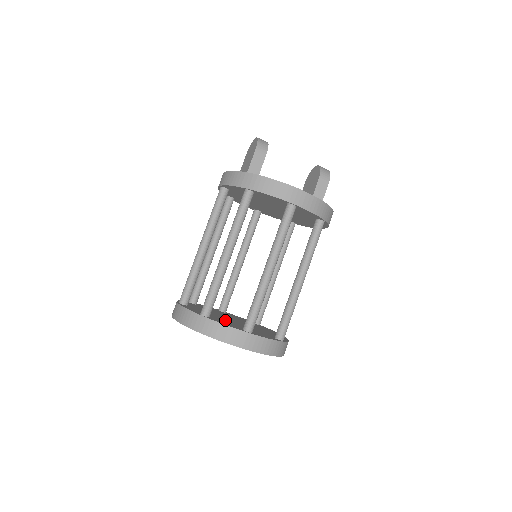
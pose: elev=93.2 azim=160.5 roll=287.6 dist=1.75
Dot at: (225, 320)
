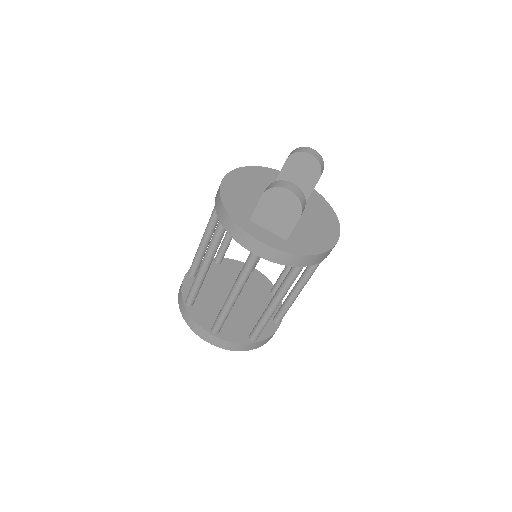
Dot at: (248, 316)
